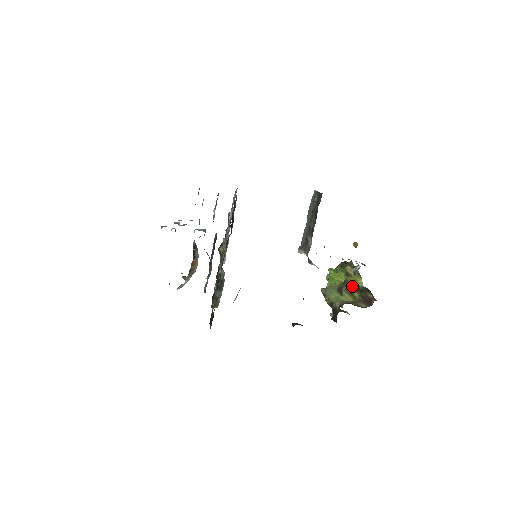
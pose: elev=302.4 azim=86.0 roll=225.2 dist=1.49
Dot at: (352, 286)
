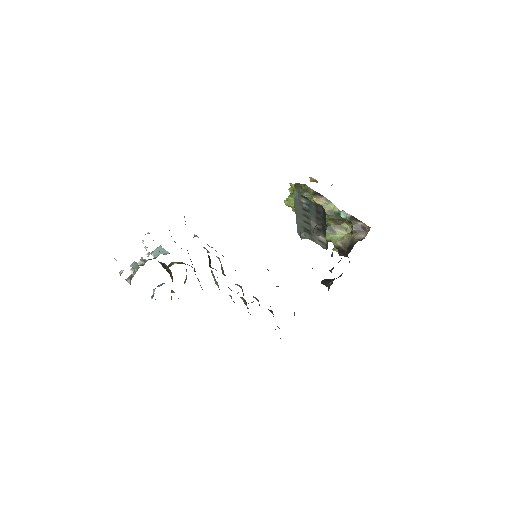
Dot at: (333, 217)
